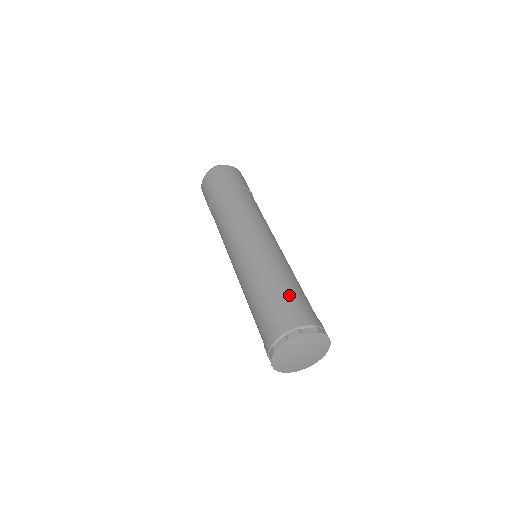
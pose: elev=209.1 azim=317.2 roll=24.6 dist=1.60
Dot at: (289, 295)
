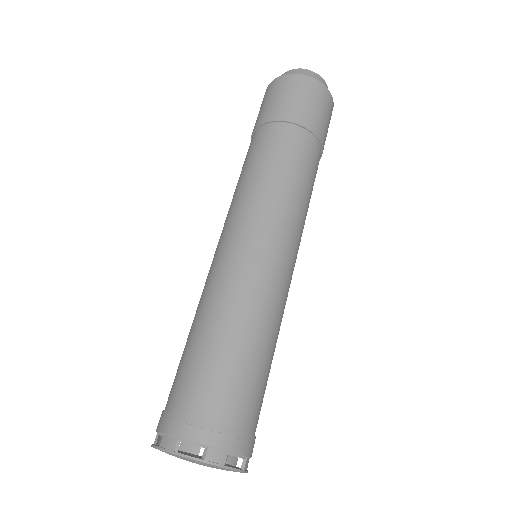
Dot at: (208, 370)
